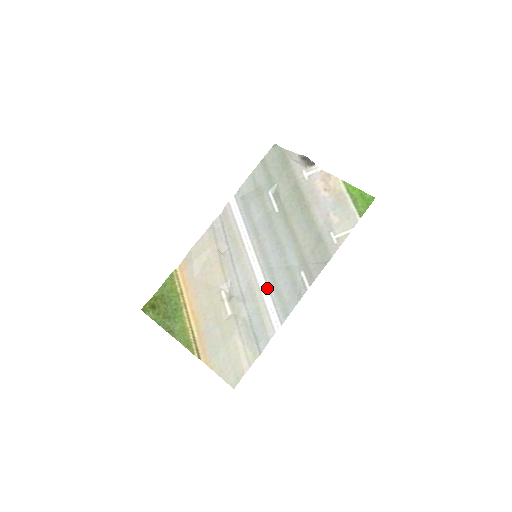
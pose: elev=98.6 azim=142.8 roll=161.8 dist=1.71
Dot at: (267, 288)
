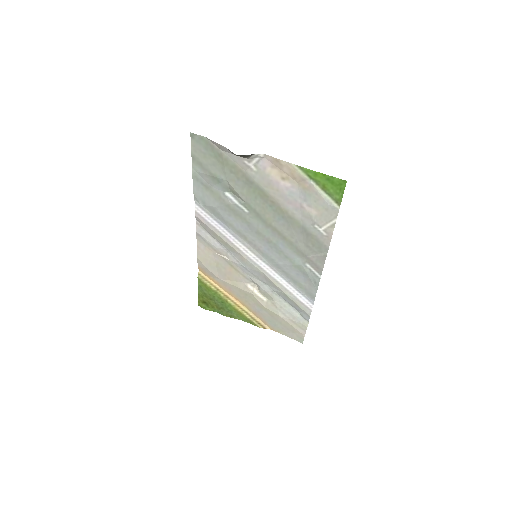
Dot at: (283, 280)
